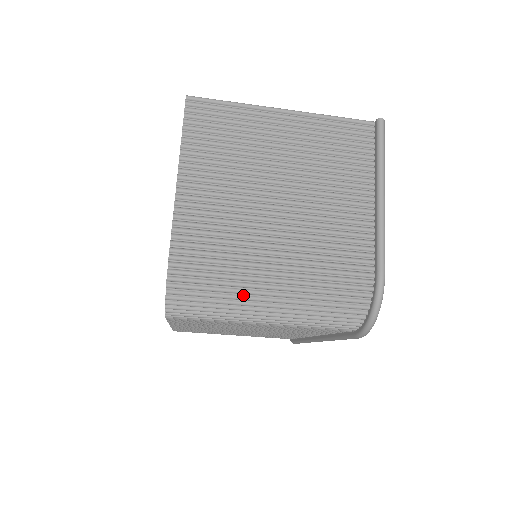
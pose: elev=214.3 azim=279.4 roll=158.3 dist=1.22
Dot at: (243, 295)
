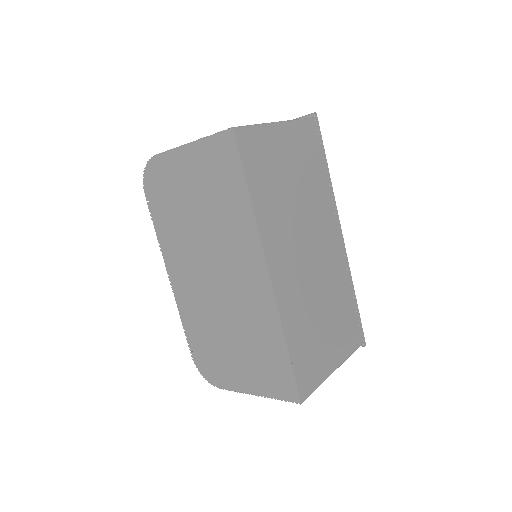
Dot at: occluded
